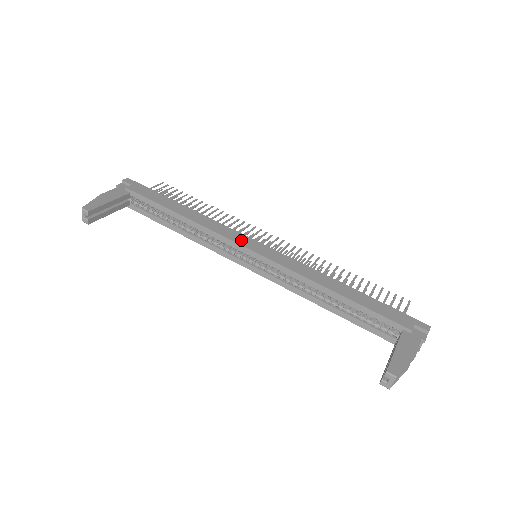
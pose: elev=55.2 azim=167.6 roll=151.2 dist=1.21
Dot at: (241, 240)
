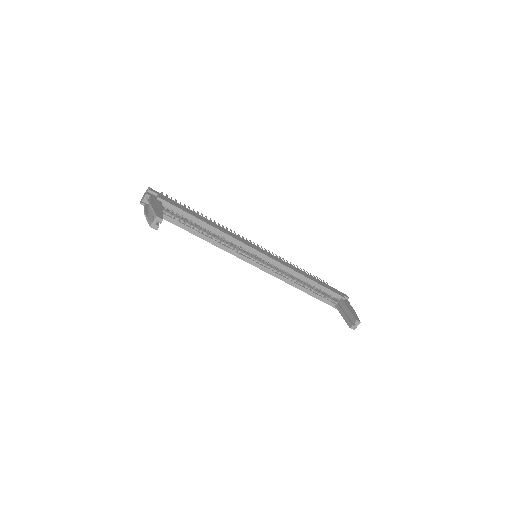
Dot at: (250, 245)
